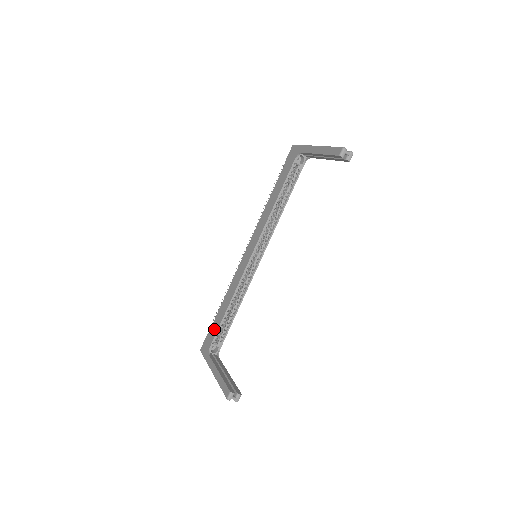
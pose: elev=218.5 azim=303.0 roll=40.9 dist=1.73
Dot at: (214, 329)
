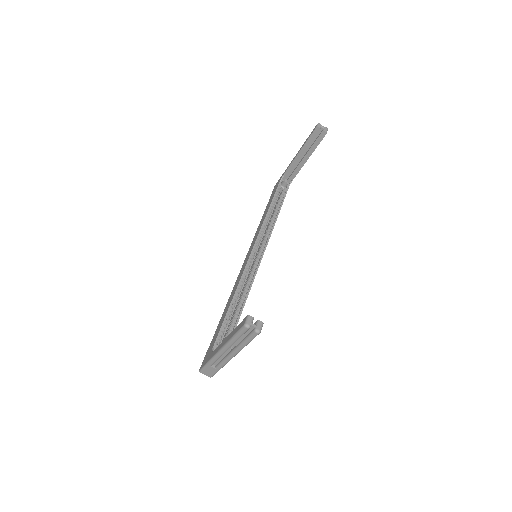
Dot at: (216, 333)
